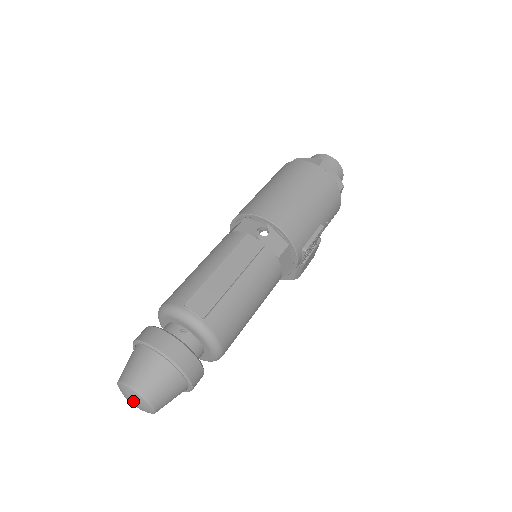
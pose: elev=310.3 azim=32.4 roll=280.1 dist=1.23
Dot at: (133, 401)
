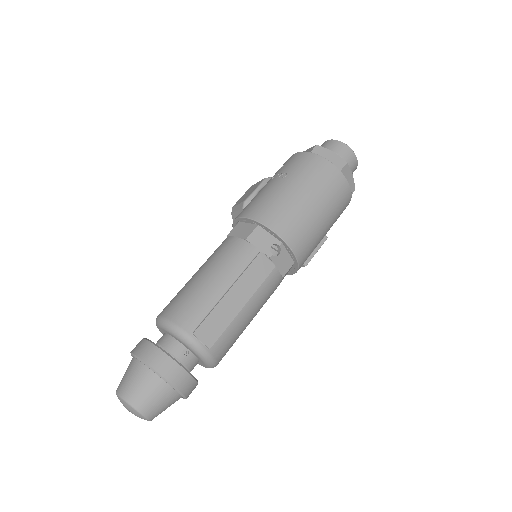
Dot at: (132, 413)
